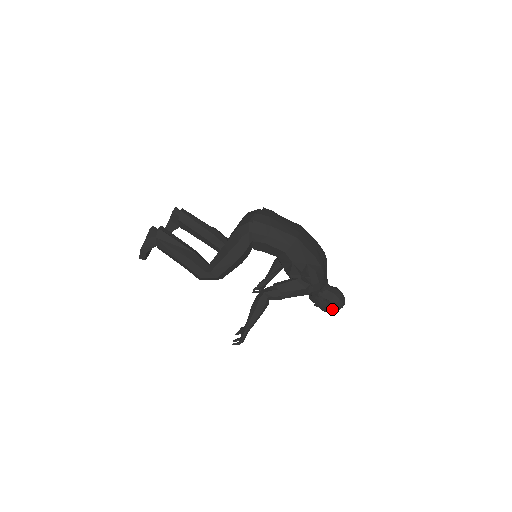
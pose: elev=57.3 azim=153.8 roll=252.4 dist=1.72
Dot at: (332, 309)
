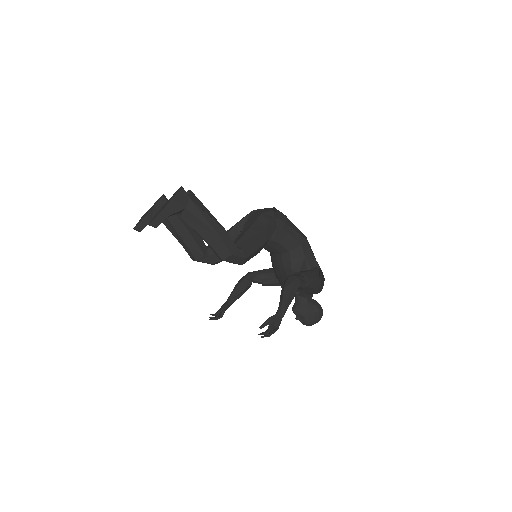
Dot at: (316, 318)
